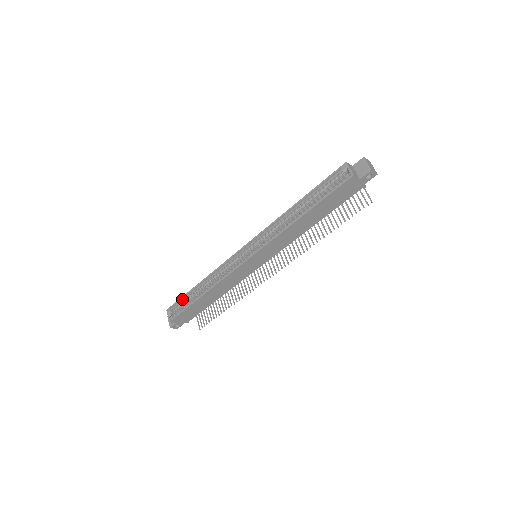
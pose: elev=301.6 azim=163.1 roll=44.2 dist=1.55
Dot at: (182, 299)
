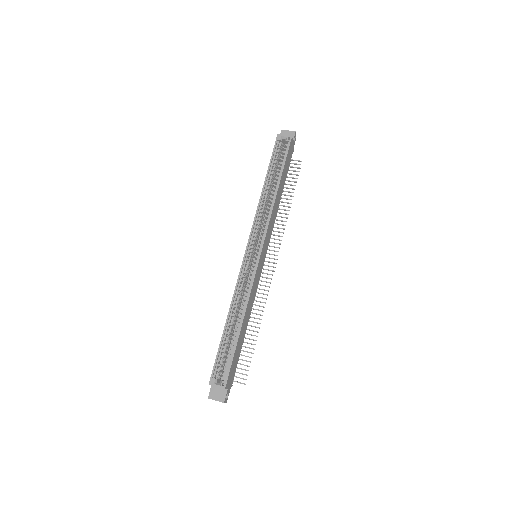
Dot at: (218, 355)
